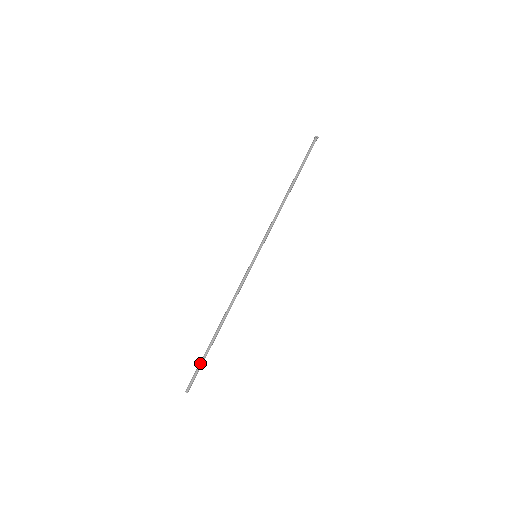
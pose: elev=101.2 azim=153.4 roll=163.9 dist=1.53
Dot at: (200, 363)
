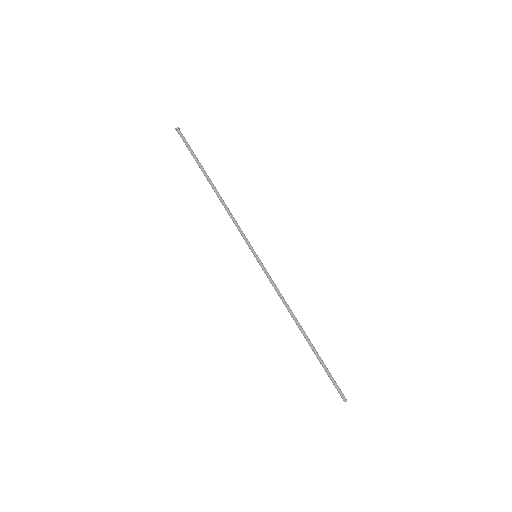
Dot at: (326, 372)
